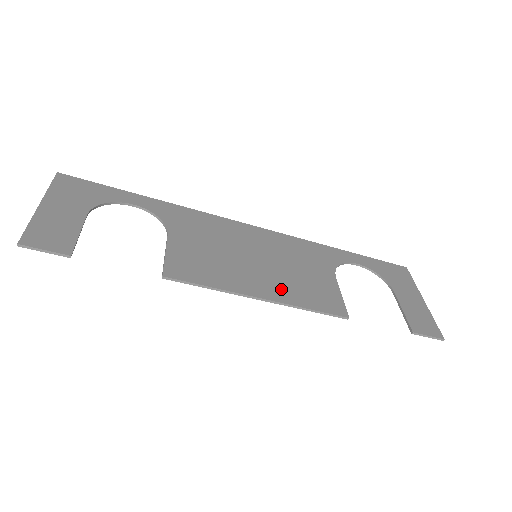
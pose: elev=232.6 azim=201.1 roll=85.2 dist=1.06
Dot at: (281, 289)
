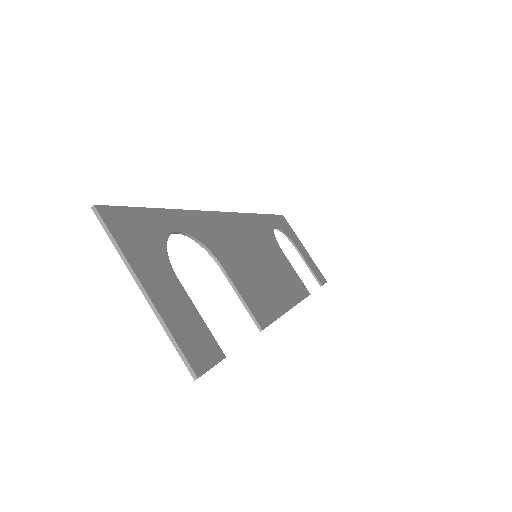
Dot at: (287, 289)
